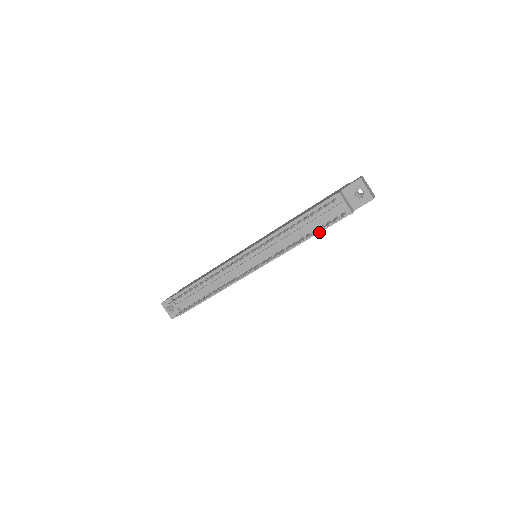
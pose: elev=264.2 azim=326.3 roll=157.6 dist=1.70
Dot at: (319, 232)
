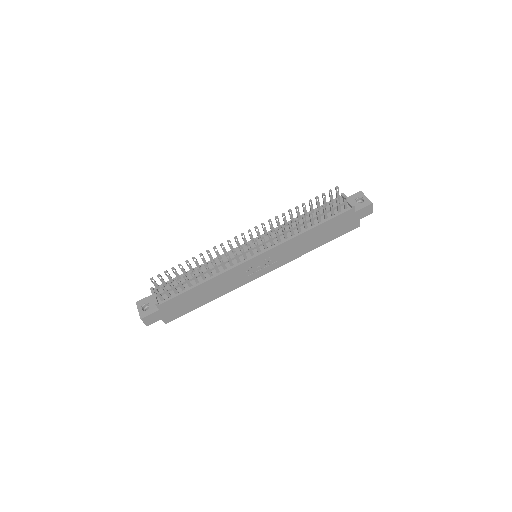
Dot at: (323, 223)
